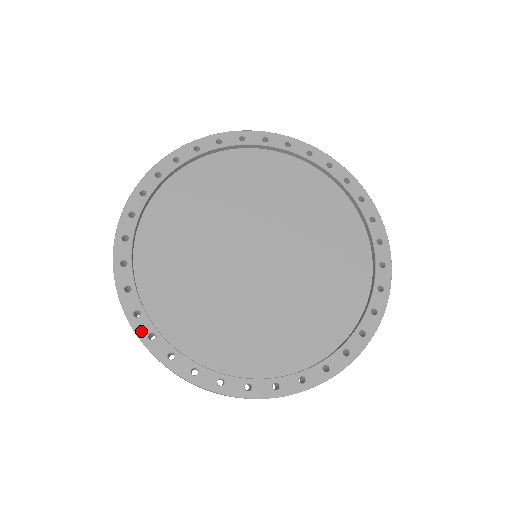
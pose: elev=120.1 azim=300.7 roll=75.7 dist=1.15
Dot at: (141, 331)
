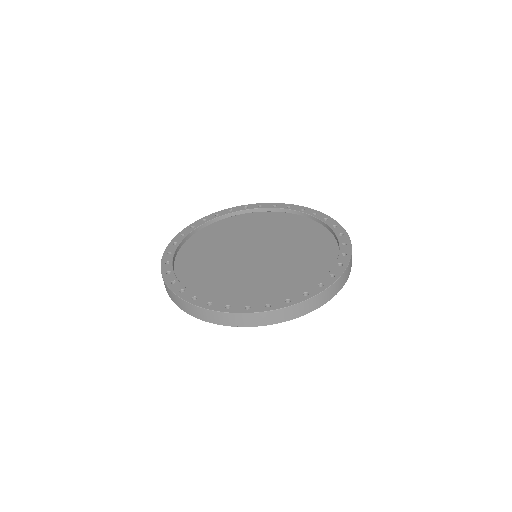
Dot at: (260, 309)
